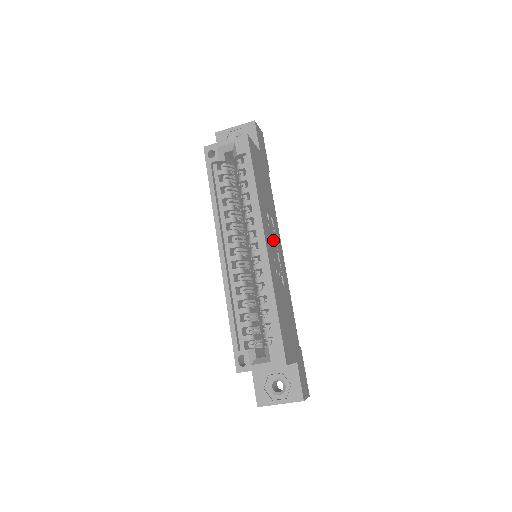
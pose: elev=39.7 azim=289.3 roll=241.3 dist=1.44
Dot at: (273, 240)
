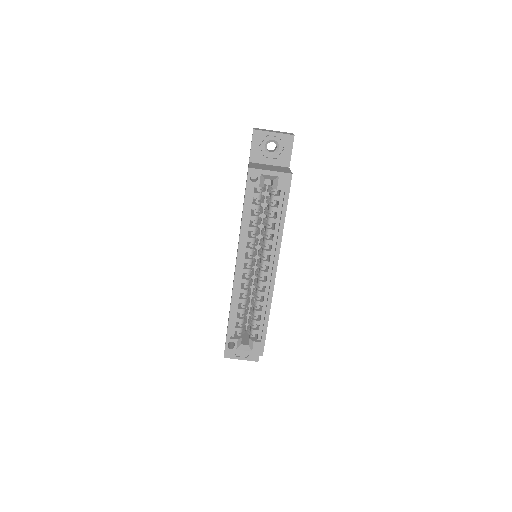
Dot at: occluded
